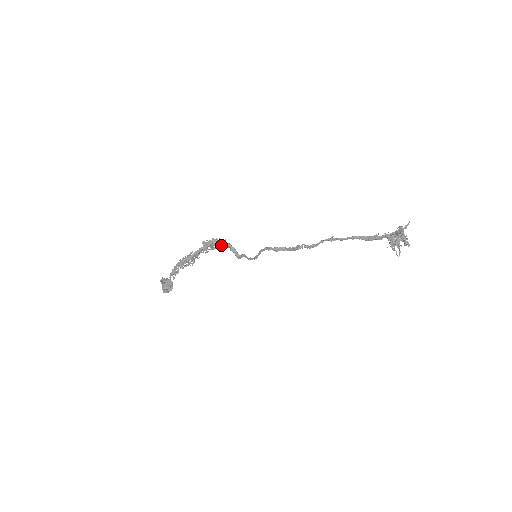
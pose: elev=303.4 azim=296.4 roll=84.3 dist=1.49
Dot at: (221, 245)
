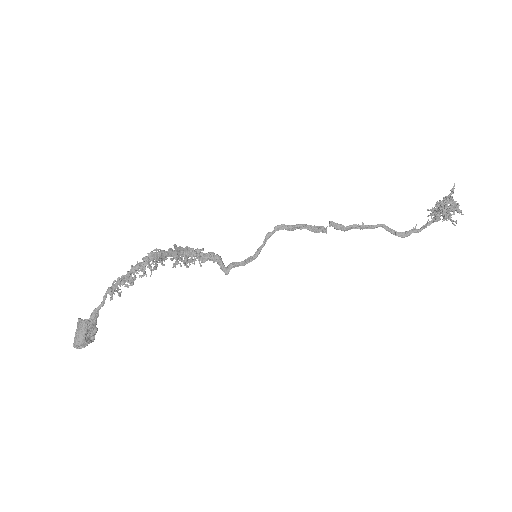
Dot at: (200, 255)
